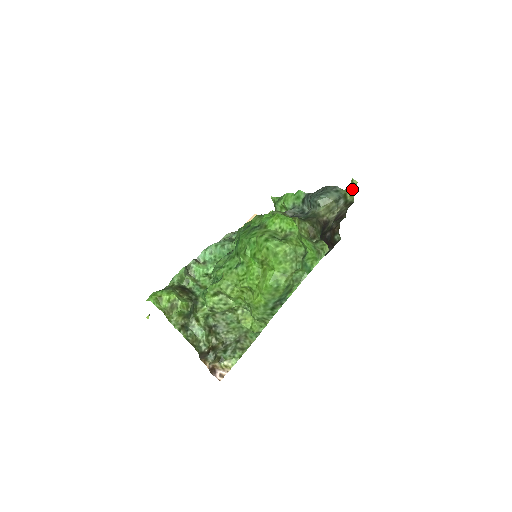
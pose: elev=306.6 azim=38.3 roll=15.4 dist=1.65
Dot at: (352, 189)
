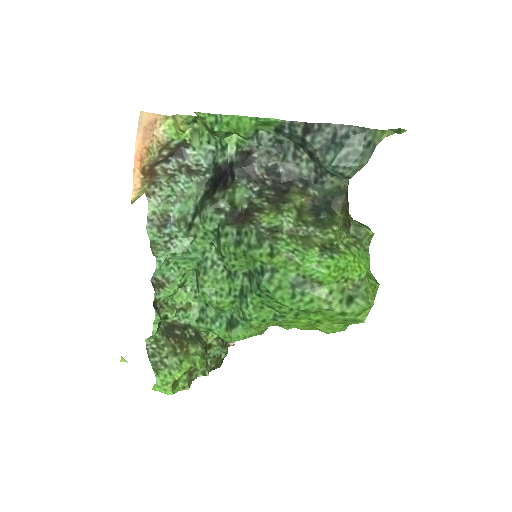
Dot at: (391, 134)
